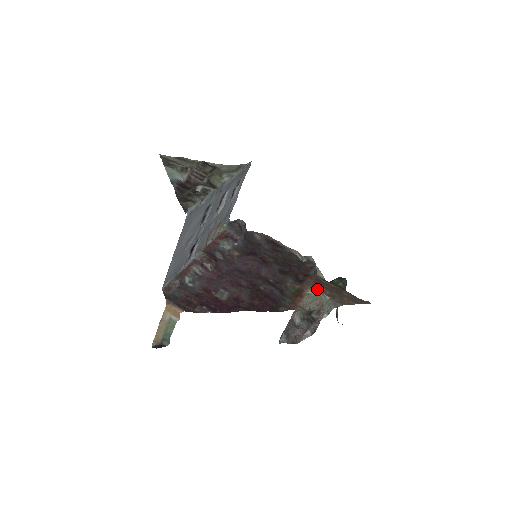
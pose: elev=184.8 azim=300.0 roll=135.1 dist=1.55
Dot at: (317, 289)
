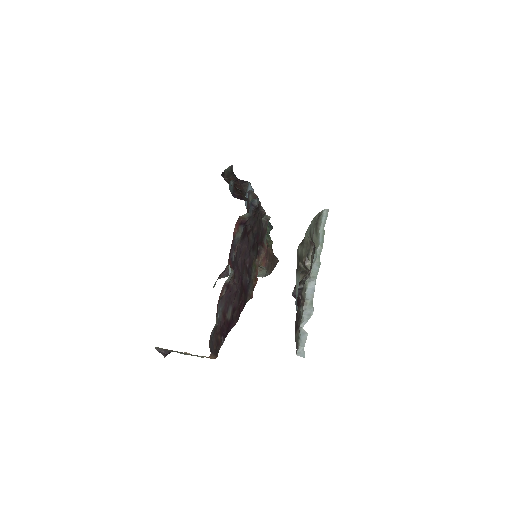
Dot at: (265, 264)
